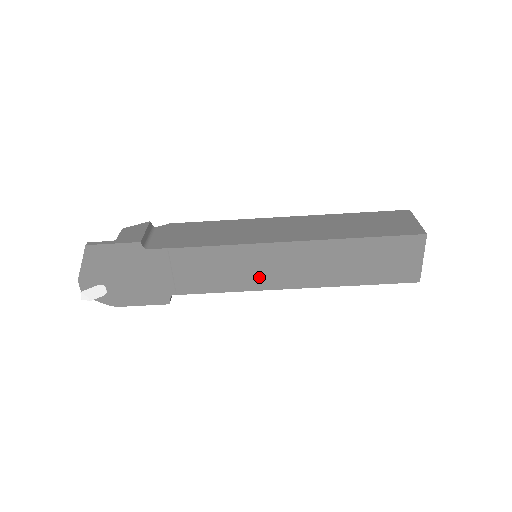
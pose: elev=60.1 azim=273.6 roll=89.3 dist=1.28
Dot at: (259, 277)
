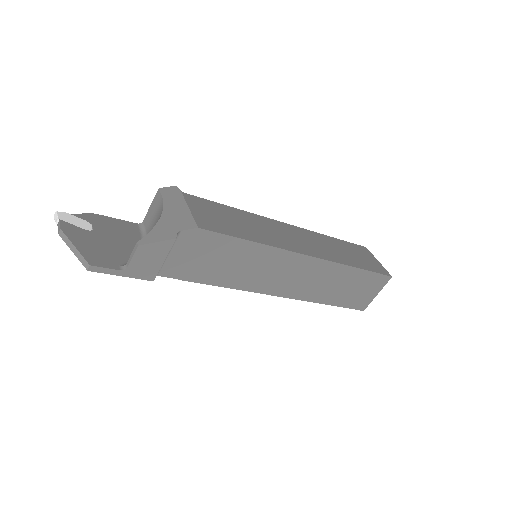
Dot at: occluded
